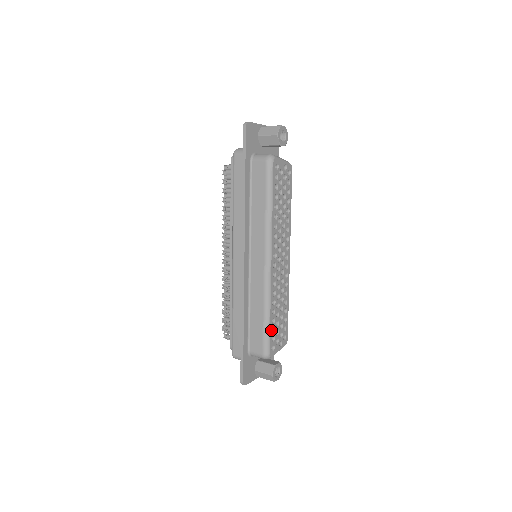
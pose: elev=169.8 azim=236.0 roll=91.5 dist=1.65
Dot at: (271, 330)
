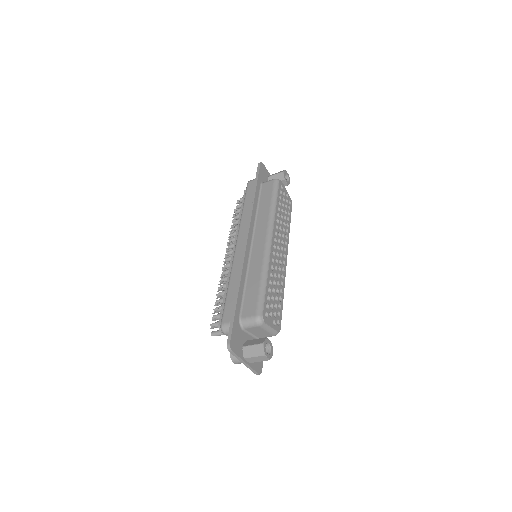
Dot at: (266, 295)
